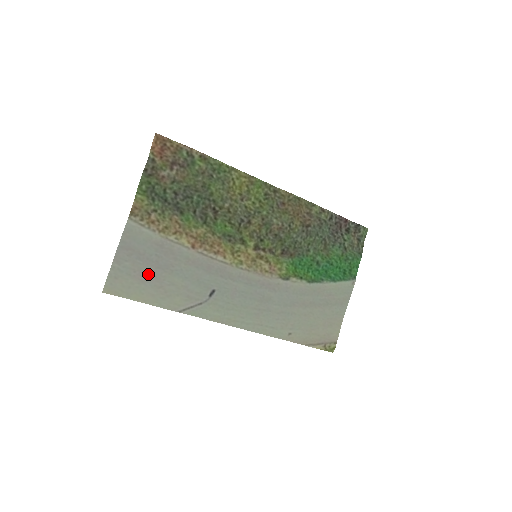
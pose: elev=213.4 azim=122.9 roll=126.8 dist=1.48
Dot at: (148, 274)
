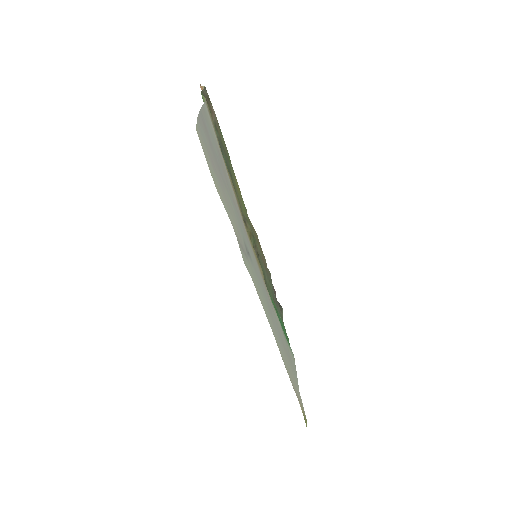
Dot at: (216, 169)
